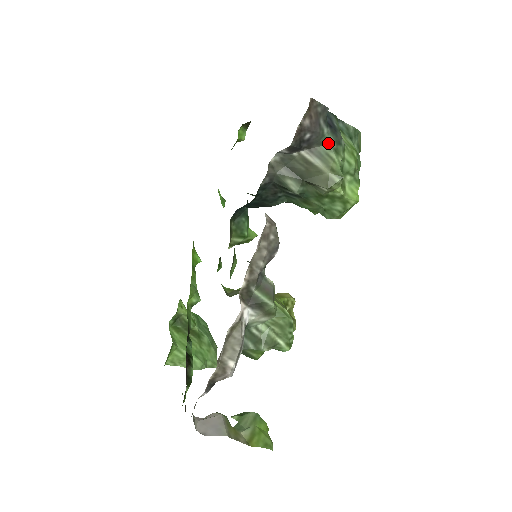
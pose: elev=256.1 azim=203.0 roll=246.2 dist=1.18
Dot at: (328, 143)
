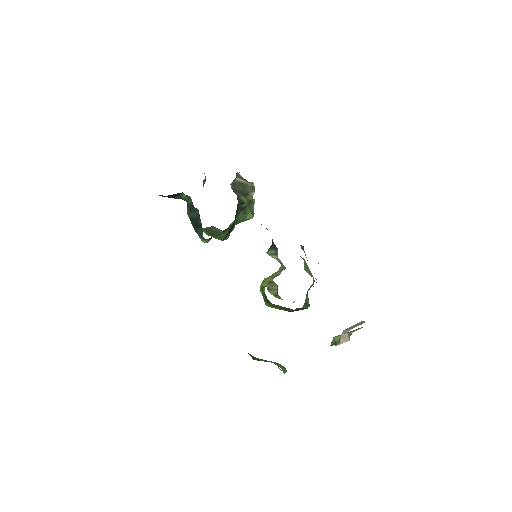
Dot at: occluded
